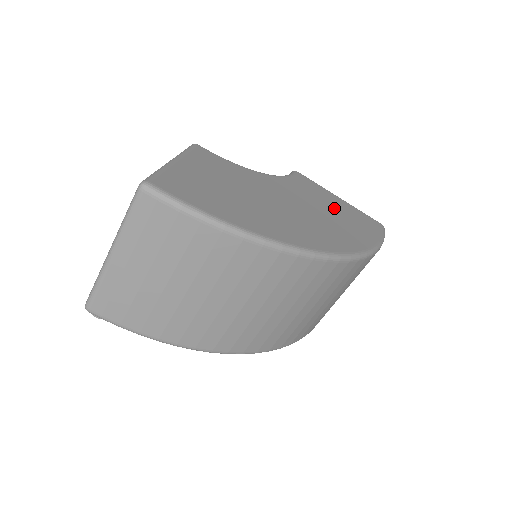
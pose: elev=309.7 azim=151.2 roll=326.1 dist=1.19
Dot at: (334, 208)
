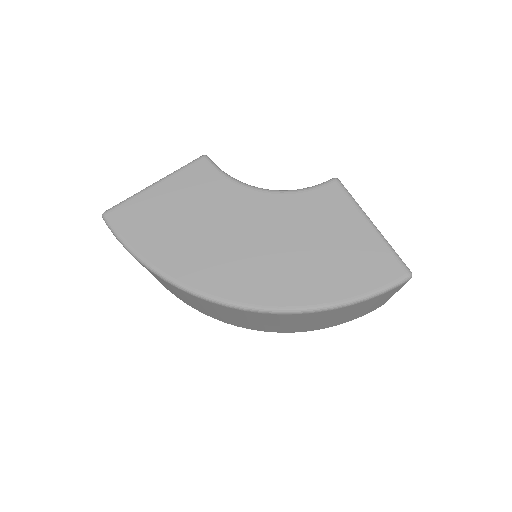
Dot at: (328, 242)
